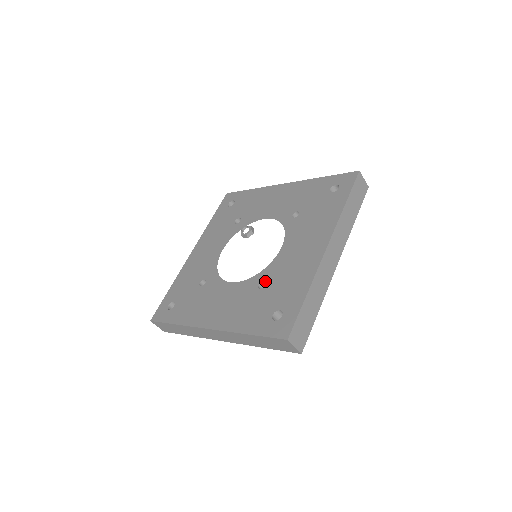
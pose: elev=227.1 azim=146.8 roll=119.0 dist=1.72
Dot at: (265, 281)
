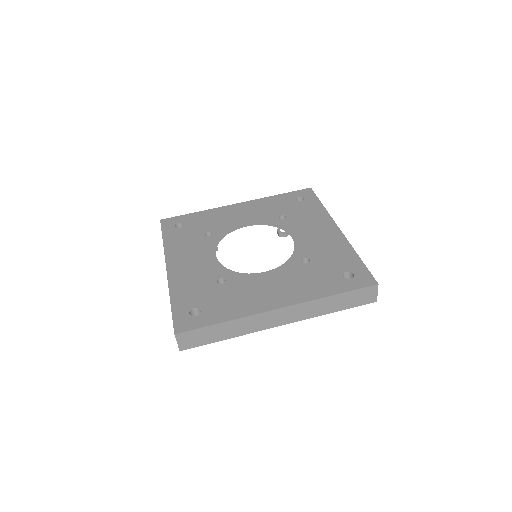
Dot at: (225, 281)
